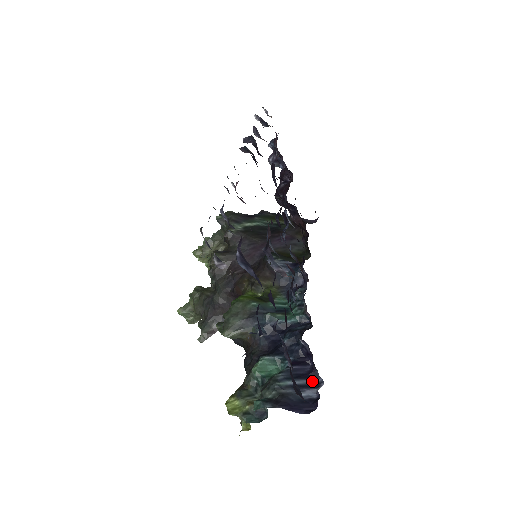
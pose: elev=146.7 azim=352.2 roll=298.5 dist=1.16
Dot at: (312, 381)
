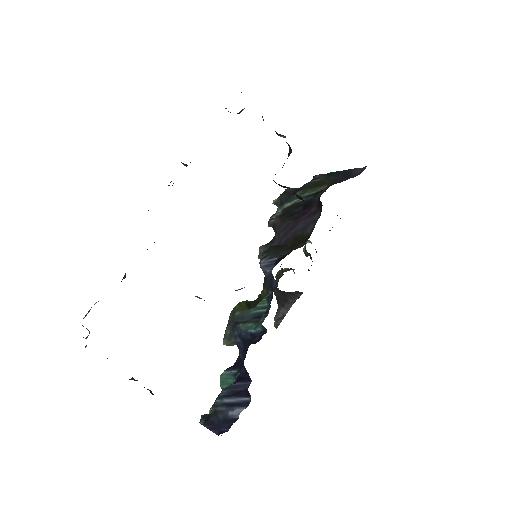
Dot at: (245, 399)
